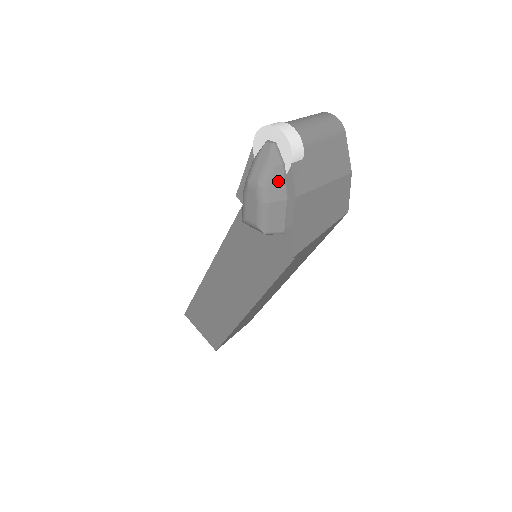
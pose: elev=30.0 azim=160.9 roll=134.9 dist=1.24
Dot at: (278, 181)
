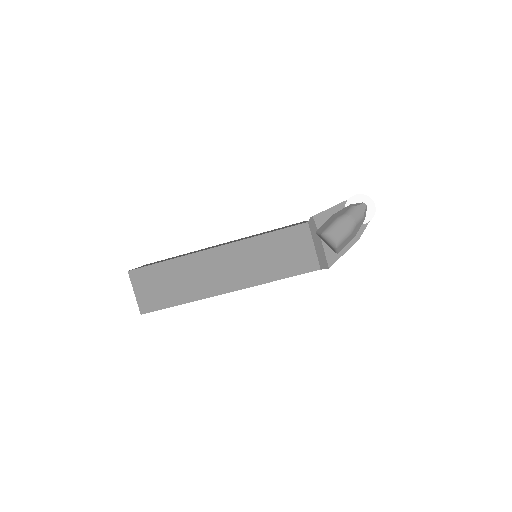
Dot at: (360, 225)
